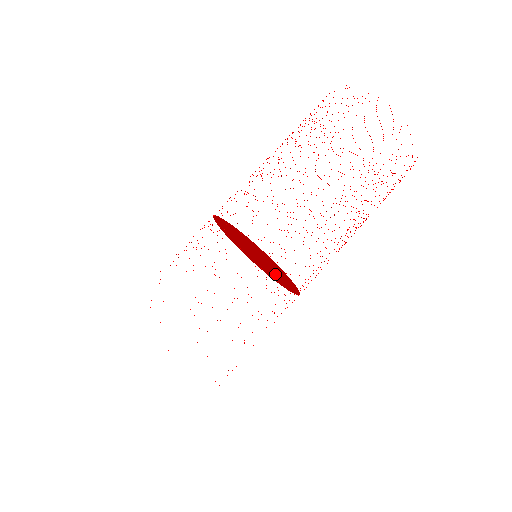
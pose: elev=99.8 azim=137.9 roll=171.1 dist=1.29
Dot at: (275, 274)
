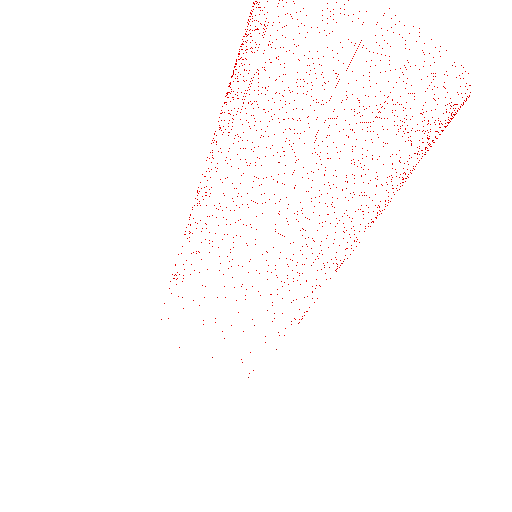
Dot at: occluded
